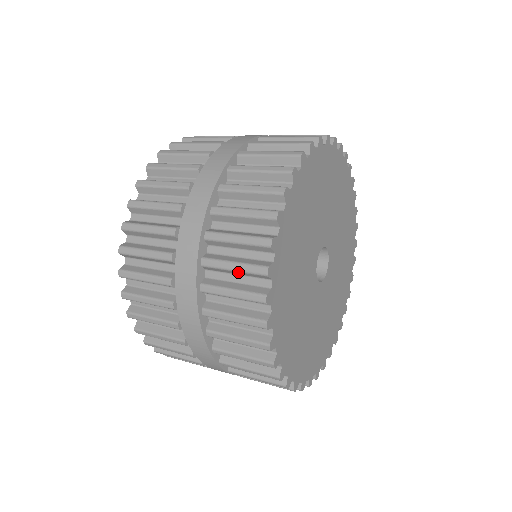
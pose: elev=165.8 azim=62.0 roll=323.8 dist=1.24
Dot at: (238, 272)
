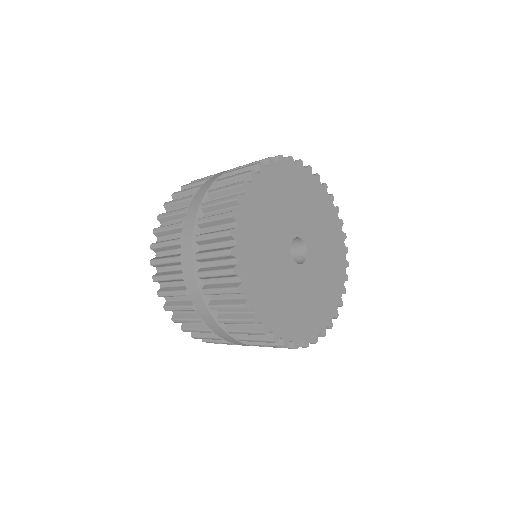
Dot at: (244, 169)
